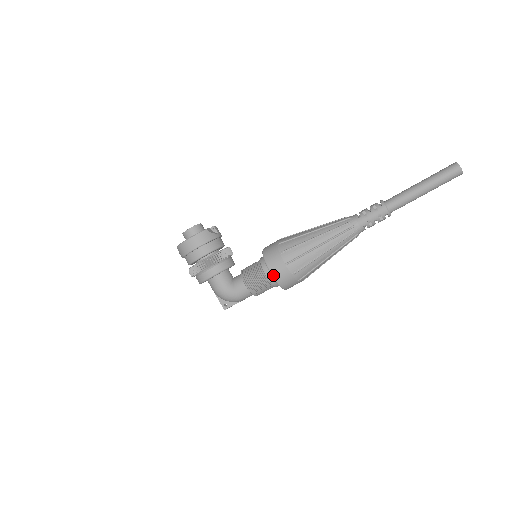
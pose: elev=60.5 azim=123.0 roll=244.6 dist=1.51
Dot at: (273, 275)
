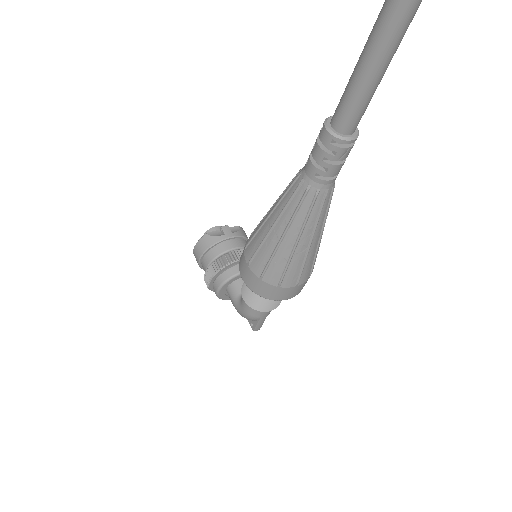
Dot at: (245, 282)
